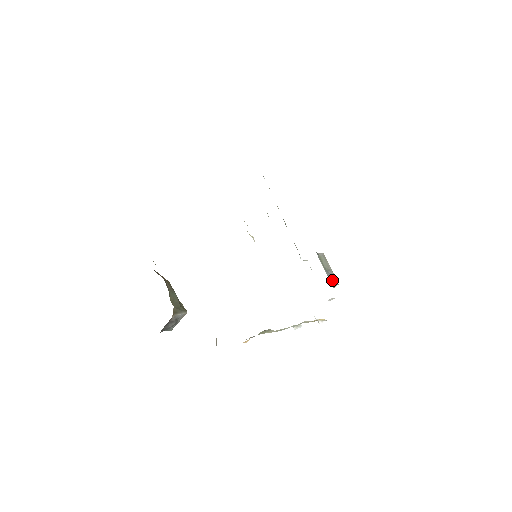
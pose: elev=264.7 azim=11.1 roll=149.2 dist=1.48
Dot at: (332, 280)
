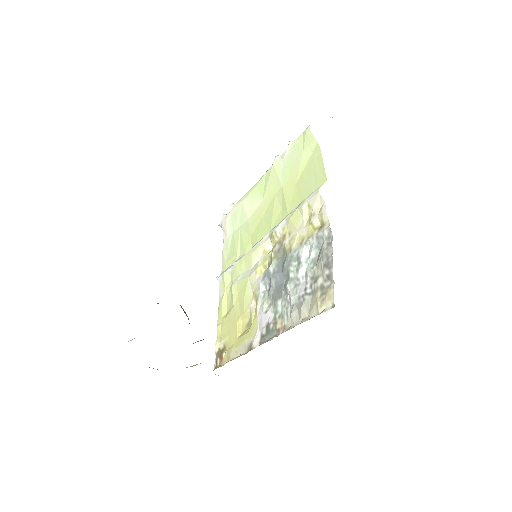
Dot at: occluded
